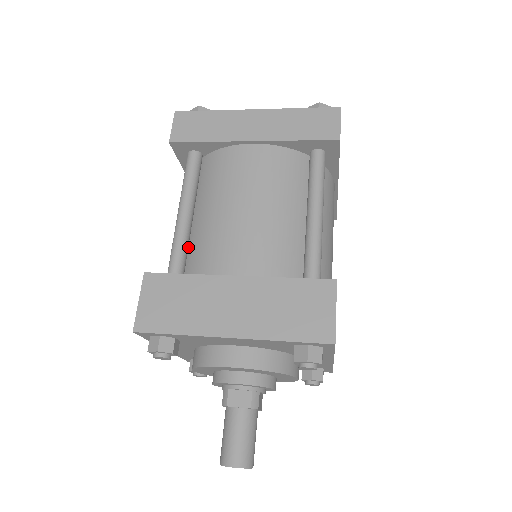
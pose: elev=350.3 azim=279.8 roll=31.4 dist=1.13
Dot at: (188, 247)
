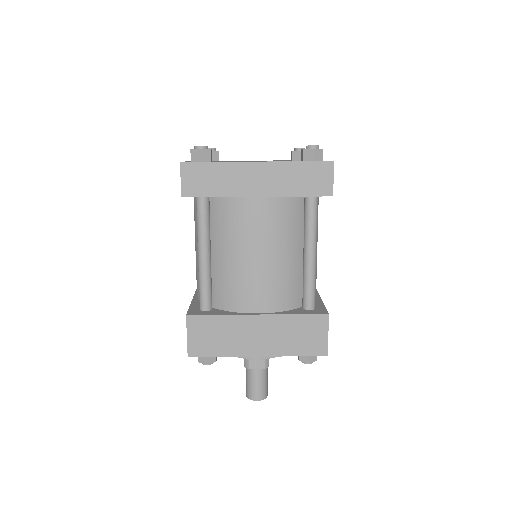
Dot at: occluded
